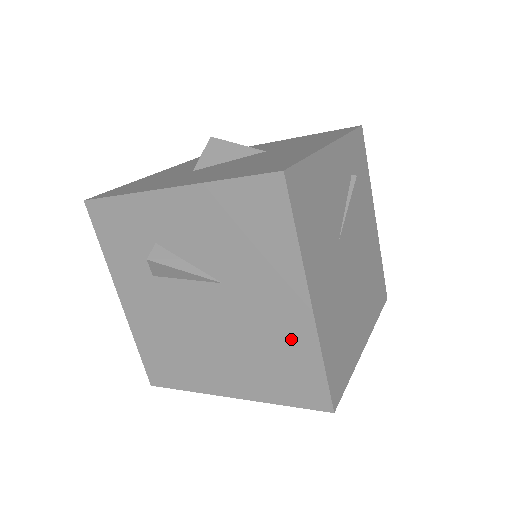
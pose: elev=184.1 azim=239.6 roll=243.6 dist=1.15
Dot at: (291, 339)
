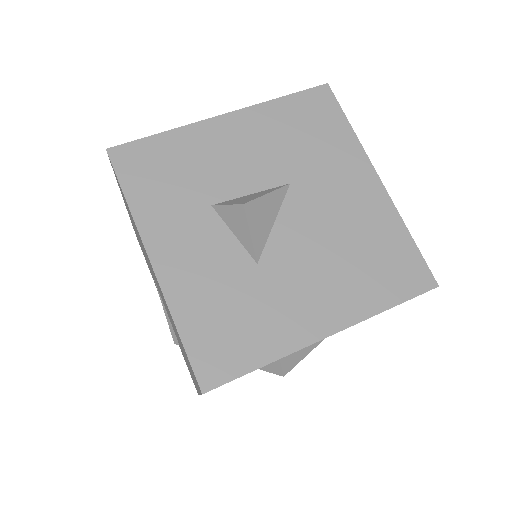
Dot at: occluded
